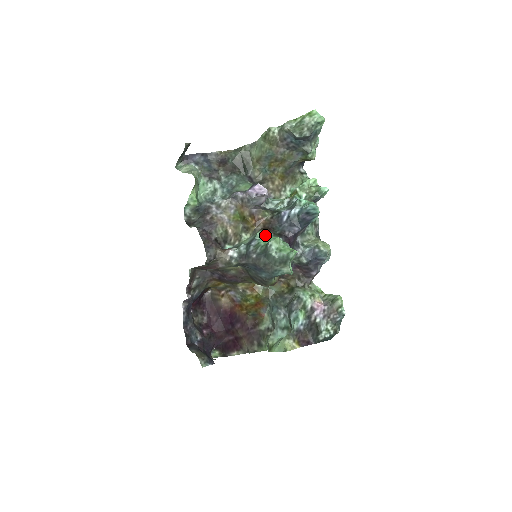
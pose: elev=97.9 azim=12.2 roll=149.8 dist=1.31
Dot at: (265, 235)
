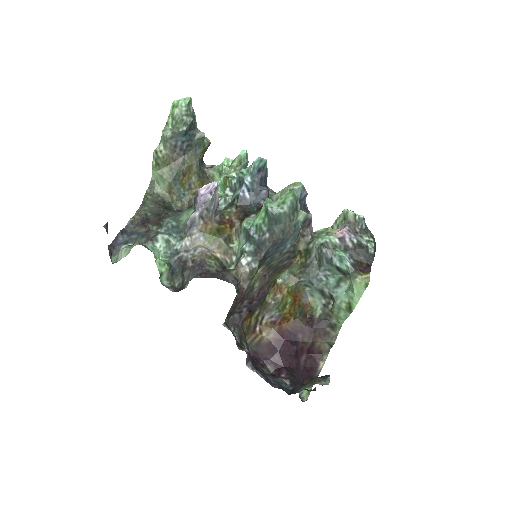
Dot at: (251, 220)
